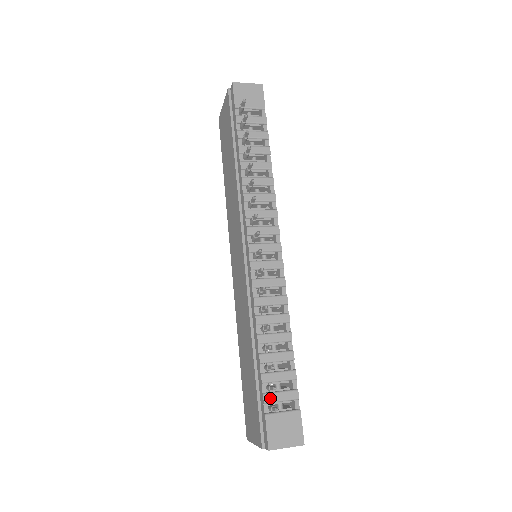
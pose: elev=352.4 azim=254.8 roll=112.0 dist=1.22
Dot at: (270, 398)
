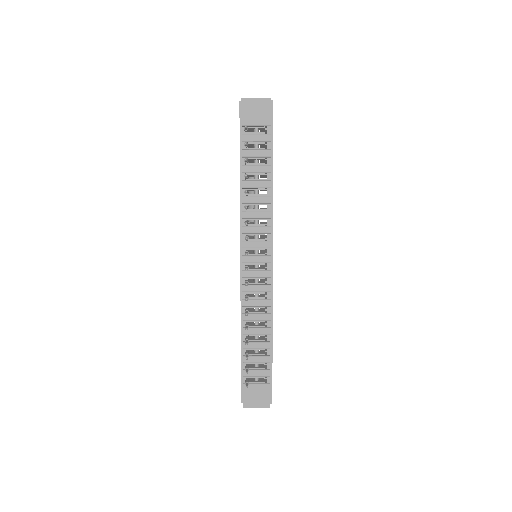
Dot at: (248, 374)
